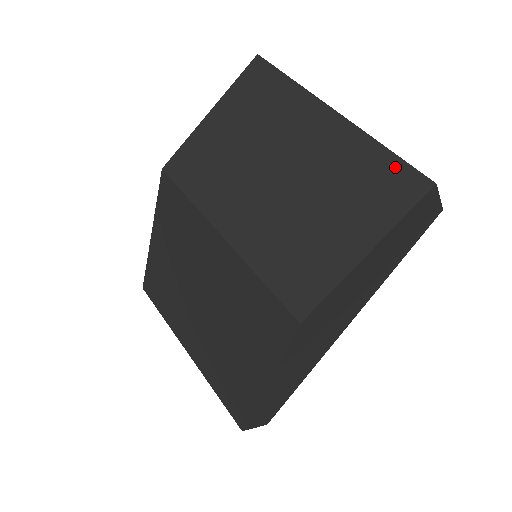
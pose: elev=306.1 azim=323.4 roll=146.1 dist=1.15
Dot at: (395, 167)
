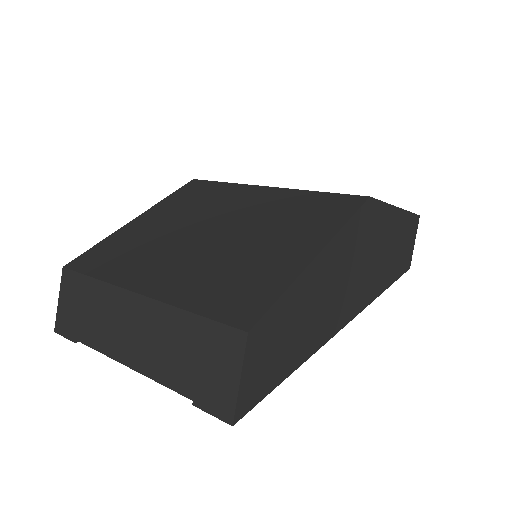
Dot at: occluded
